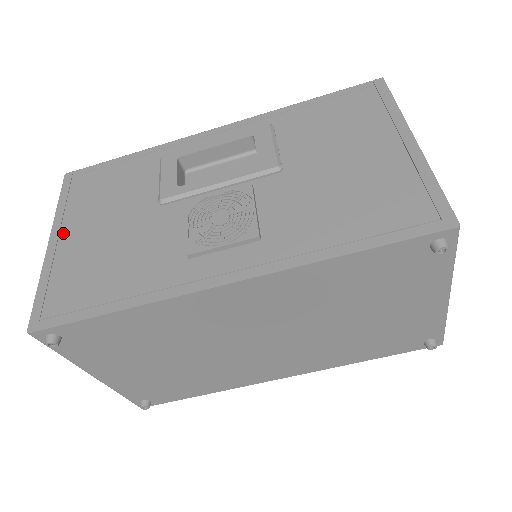
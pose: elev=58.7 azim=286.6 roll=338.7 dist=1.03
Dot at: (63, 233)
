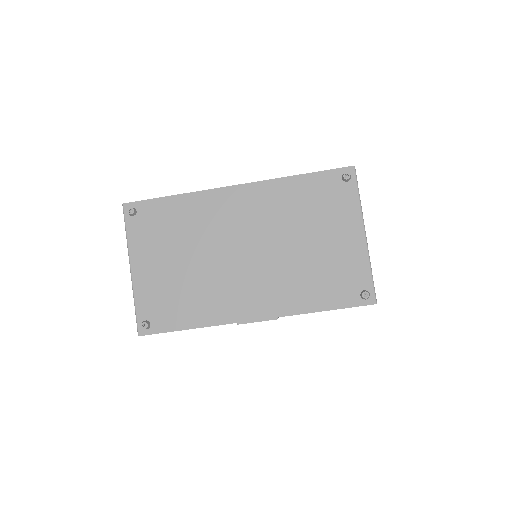
Dot at: occluded
